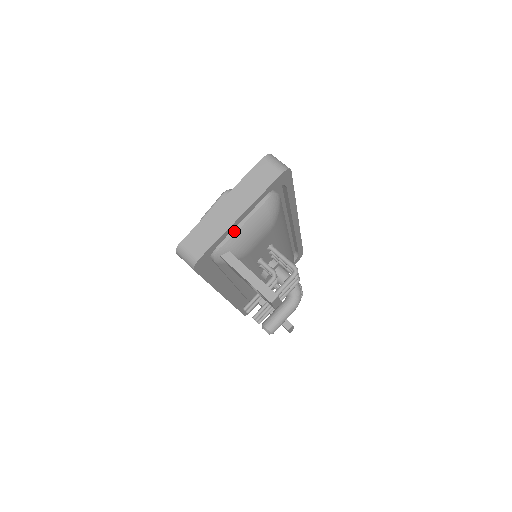
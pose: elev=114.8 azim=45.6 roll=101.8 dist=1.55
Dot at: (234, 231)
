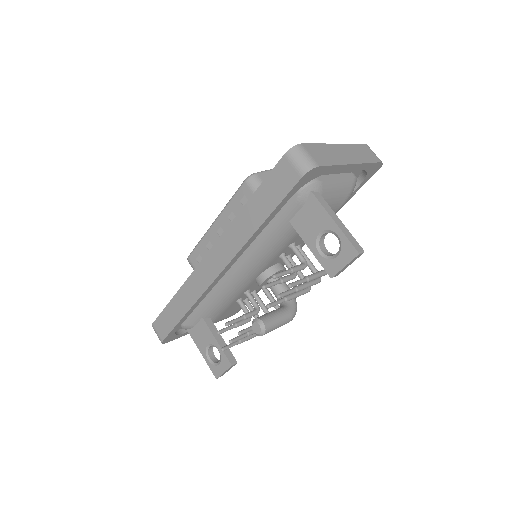
Dot at: (330, 178)
